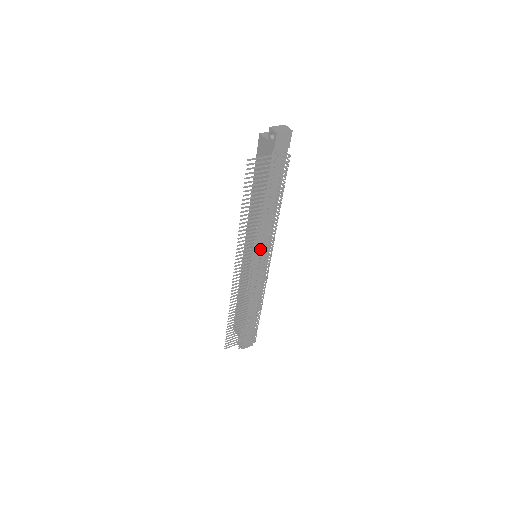
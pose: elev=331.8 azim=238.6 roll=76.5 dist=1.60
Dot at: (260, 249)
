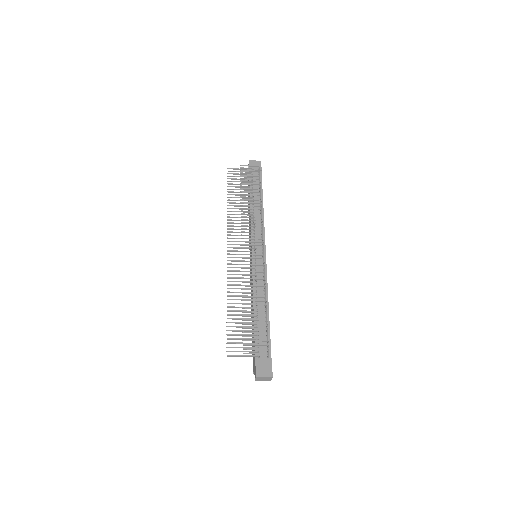
Dot at: occluded
